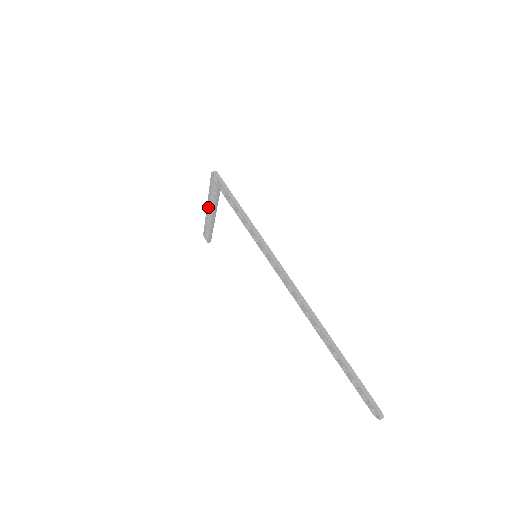
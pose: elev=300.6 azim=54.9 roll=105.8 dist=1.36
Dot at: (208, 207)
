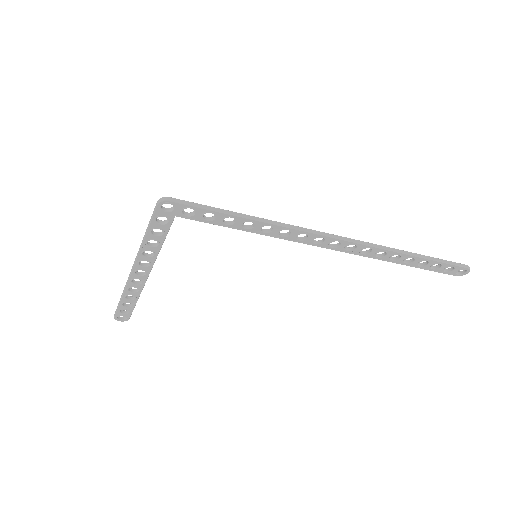
Dot at: (137, 266)
